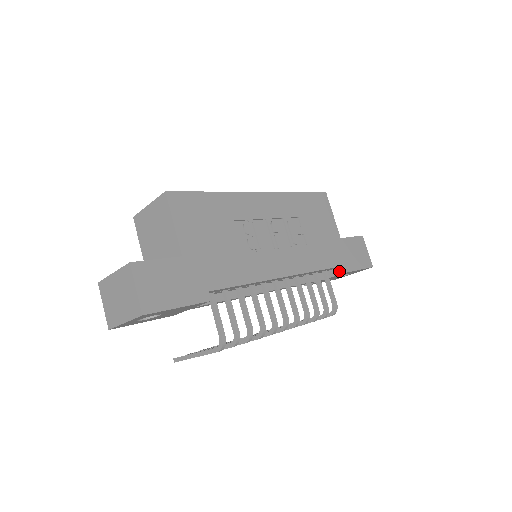
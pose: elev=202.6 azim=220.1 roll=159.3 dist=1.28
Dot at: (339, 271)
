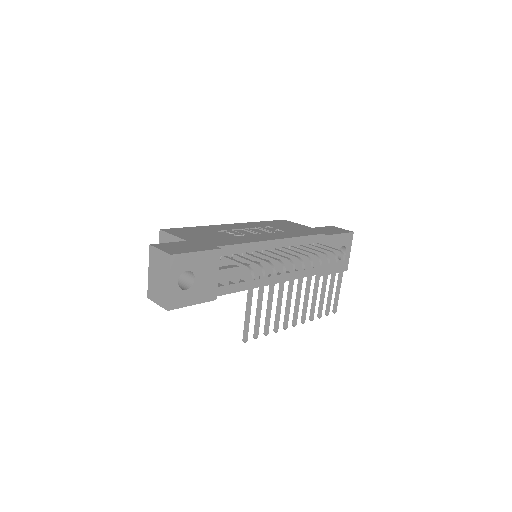
Dot at: (324, 237)
